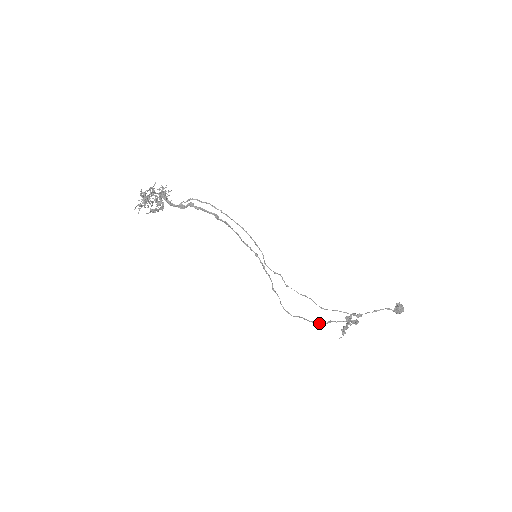
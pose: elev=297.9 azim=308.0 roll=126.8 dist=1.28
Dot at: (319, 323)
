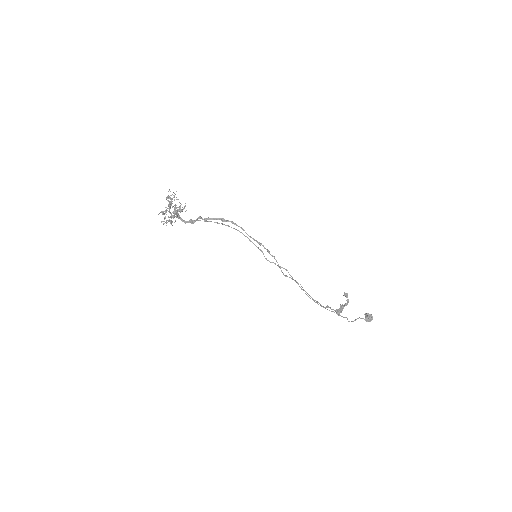
Dot at: (321, 305)
